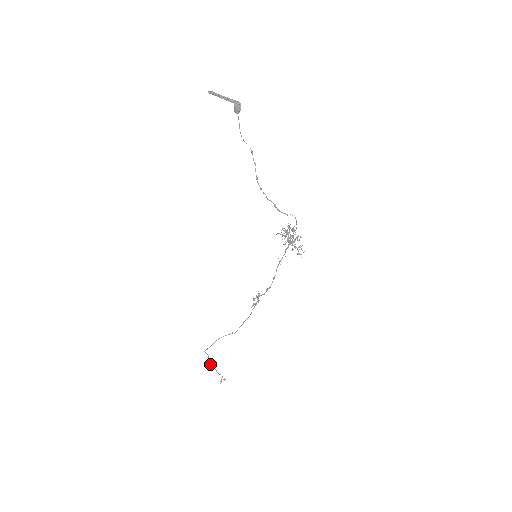
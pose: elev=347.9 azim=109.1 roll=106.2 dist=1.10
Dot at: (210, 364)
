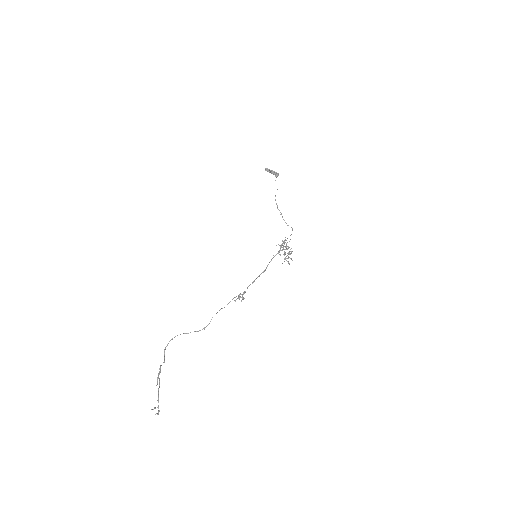
Dot at: (160, 369)
